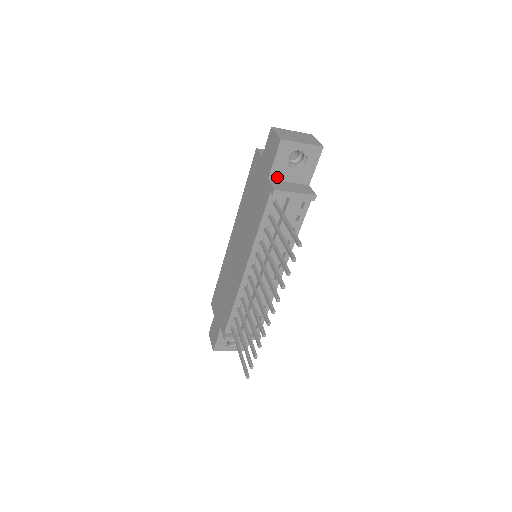
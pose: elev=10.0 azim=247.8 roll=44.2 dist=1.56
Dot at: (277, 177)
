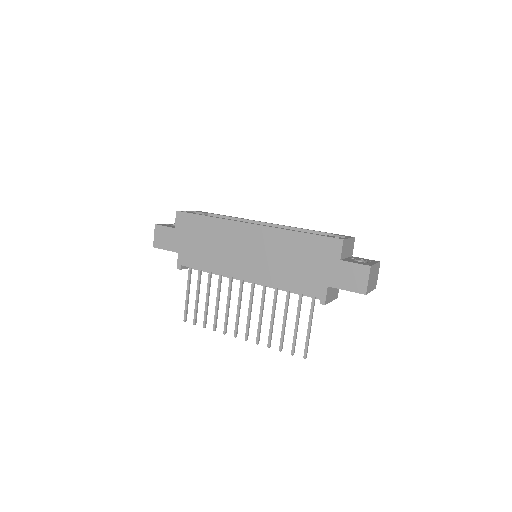
Dot at: occluded
